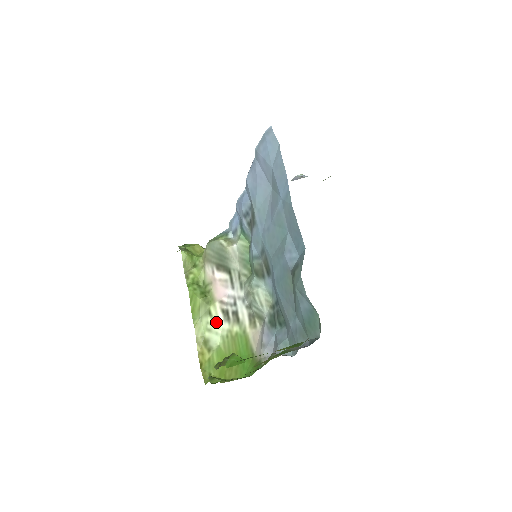
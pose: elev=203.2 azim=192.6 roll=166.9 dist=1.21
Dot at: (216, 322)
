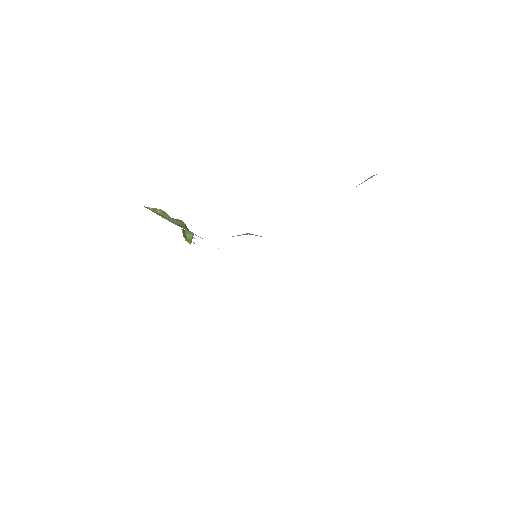
Dot at: (181, 227)
